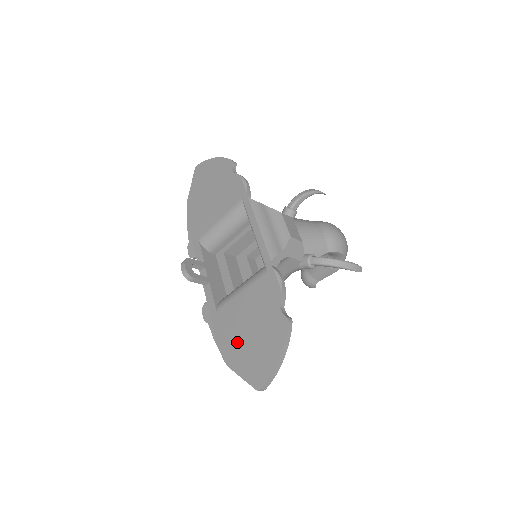
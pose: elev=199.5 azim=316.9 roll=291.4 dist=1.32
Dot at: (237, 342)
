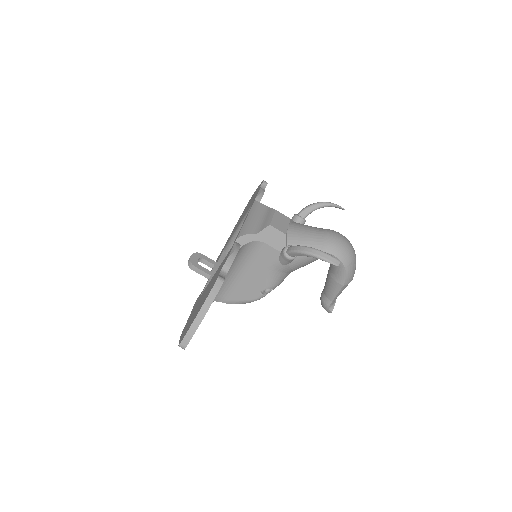
Dot at: (193, 312)
